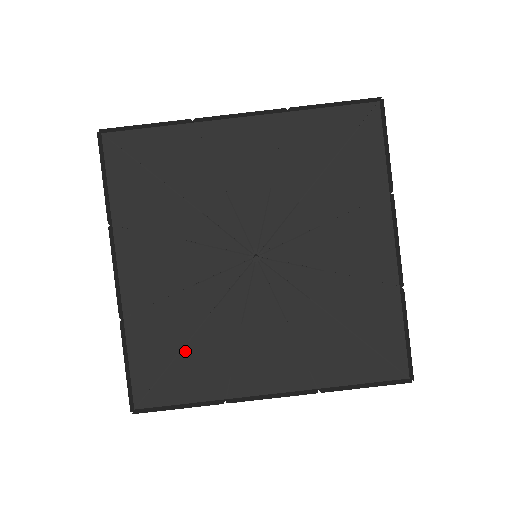
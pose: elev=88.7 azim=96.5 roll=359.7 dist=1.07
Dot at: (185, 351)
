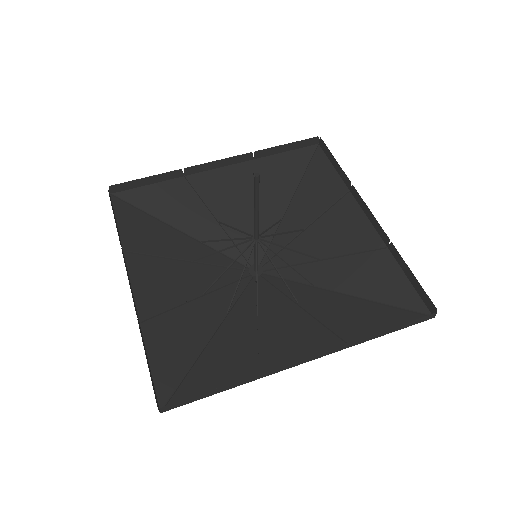
Dot at: (206, 351)
